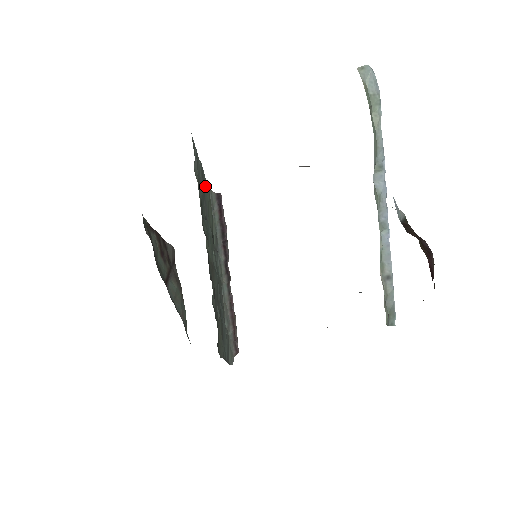
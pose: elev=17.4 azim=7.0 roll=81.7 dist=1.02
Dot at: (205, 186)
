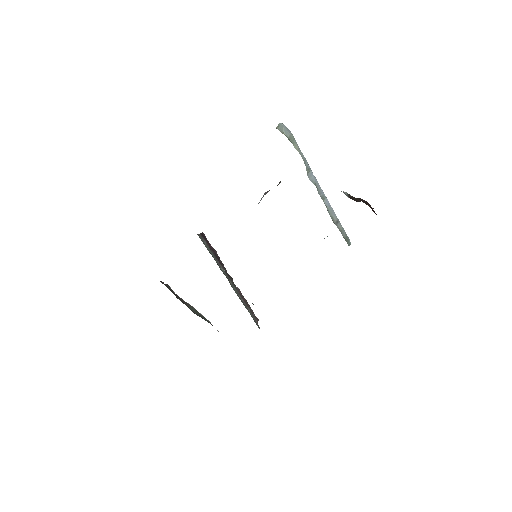
Dot at: occluded
